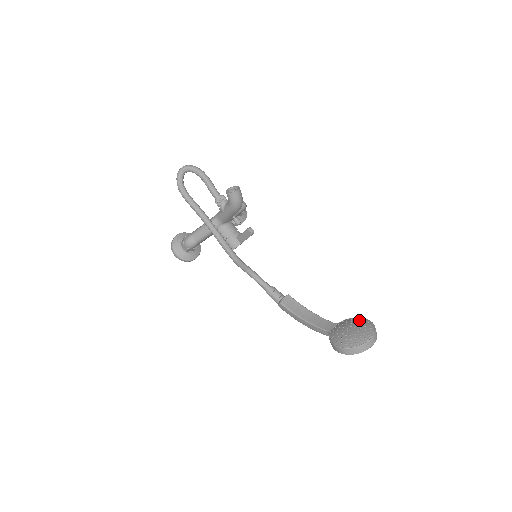
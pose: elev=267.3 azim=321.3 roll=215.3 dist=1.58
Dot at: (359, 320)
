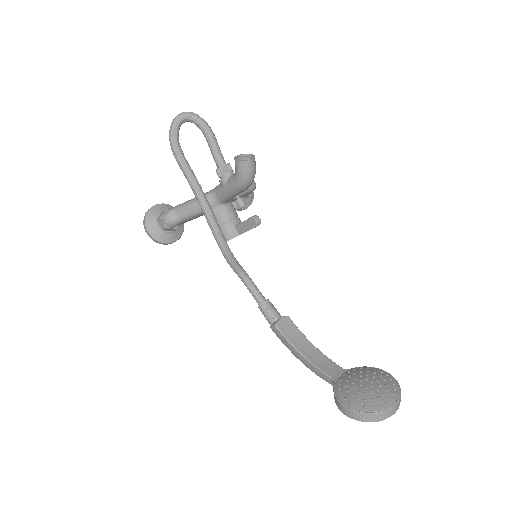
Dot at: (379, 373)
